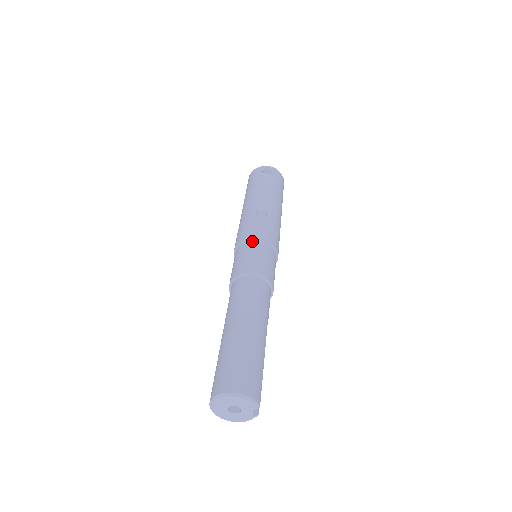
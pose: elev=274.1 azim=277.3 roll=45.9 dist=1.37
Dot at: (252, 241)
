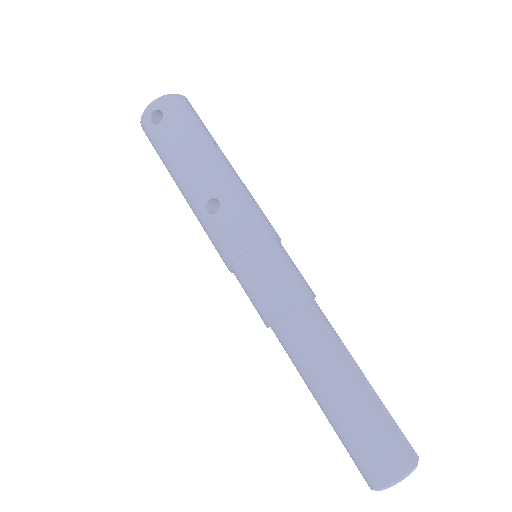
Dot at: (240, 262)
